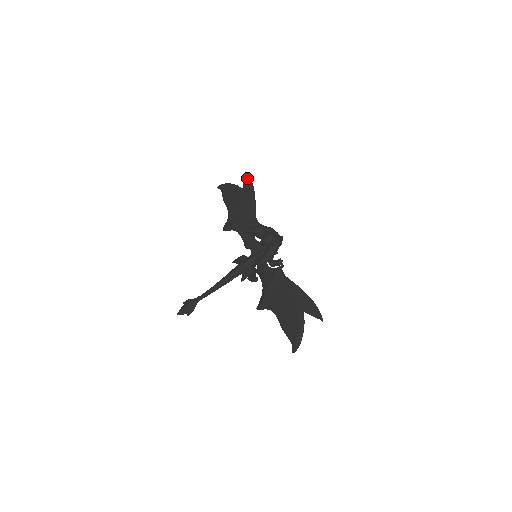
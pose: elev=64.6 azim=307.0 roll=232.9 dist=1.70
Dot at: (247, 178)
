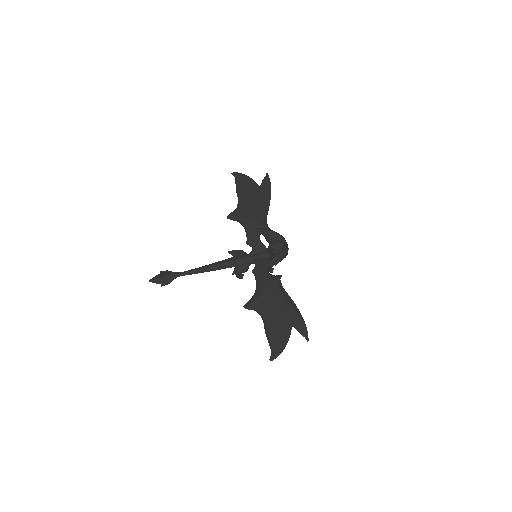
Dot at: (267, 179)
